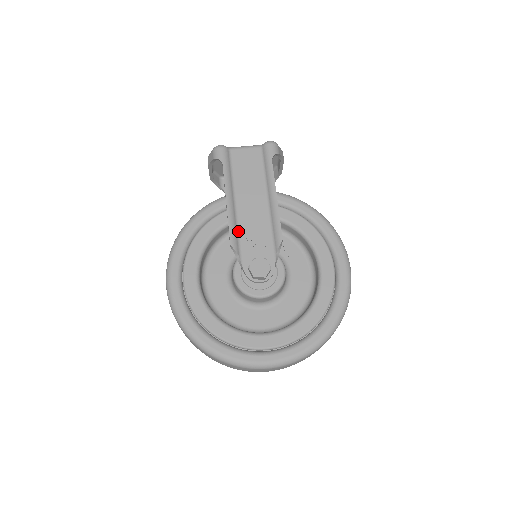
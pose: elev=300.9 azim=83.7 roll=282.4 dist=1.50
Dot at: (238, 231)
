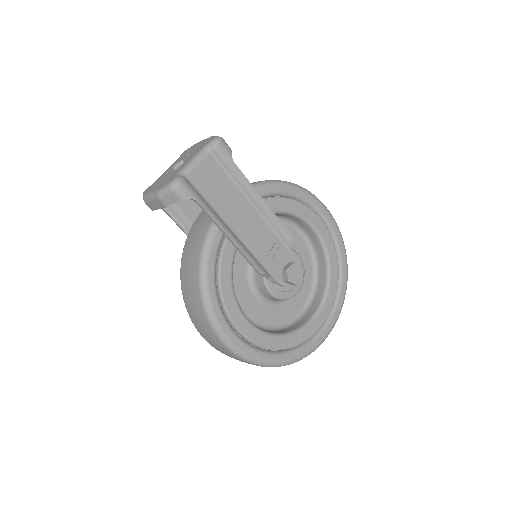
Dot at: (253, 255)
